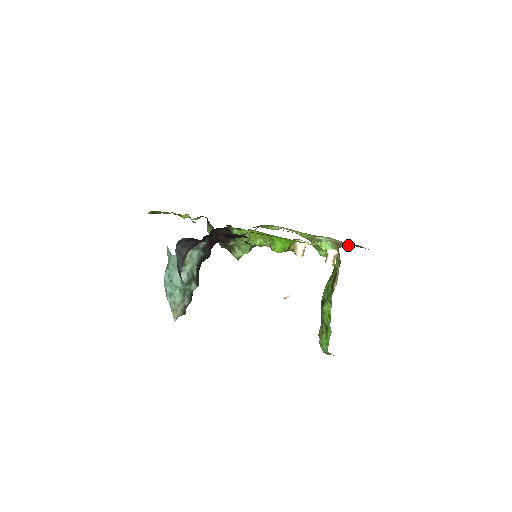
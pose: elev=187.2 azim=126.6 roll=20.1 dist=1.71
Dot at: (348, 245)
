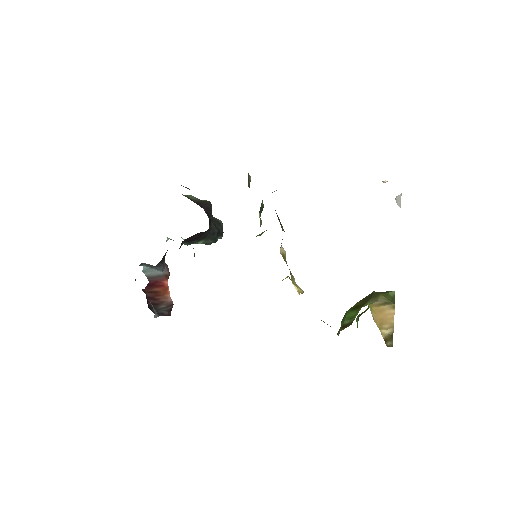
Dot at: occluded
